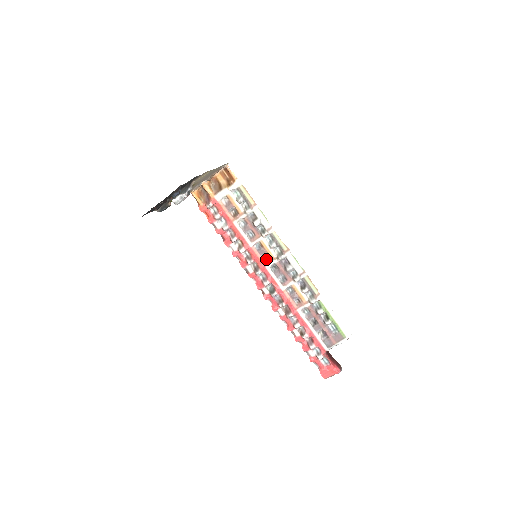
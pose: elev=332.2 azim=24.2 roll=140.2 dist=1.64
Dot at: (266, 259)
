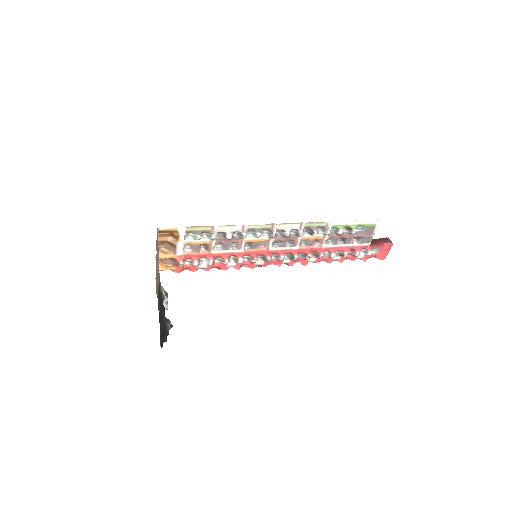
Dot at: (263, 245)
